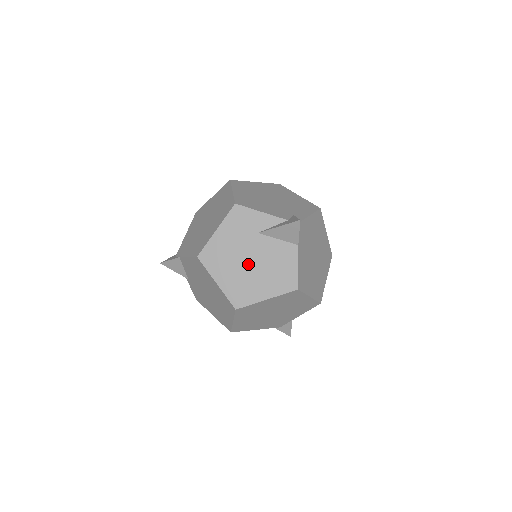
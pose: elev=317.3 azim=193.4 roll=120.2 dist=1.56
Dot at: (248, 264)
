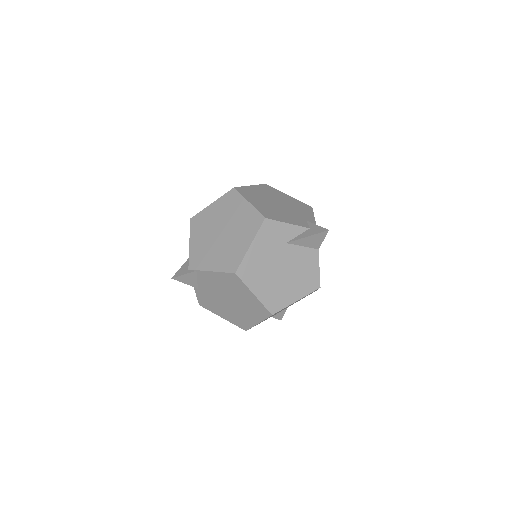
Dot at: (280, 273)
